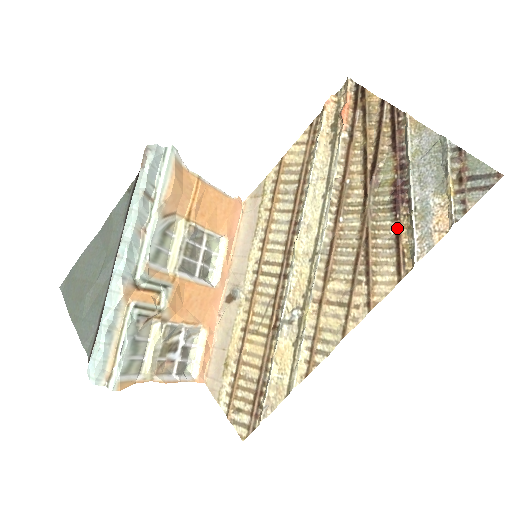
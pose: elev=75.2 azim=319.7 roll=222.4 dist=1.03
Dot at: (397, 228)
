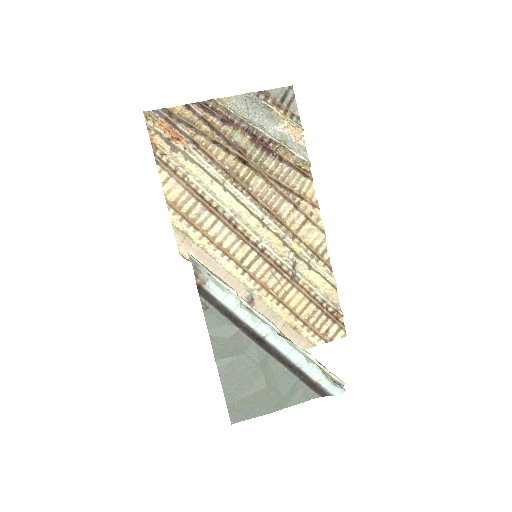
Dot at: (281, 160)
